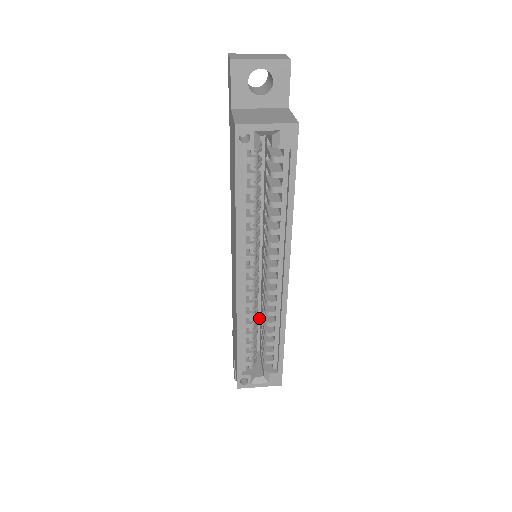
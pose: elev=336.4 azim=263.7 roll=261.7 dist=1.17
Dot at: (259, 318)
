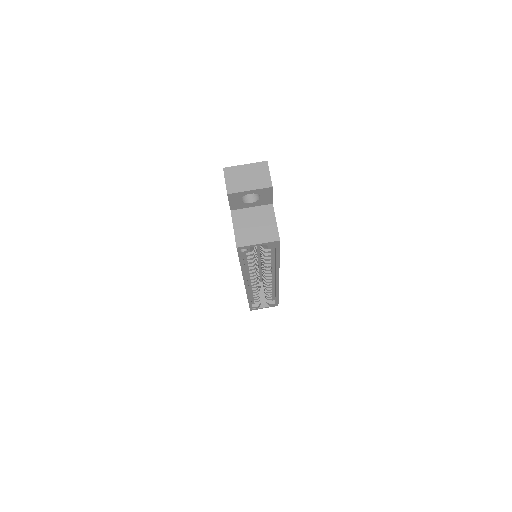
Dot at: (261, 272)
